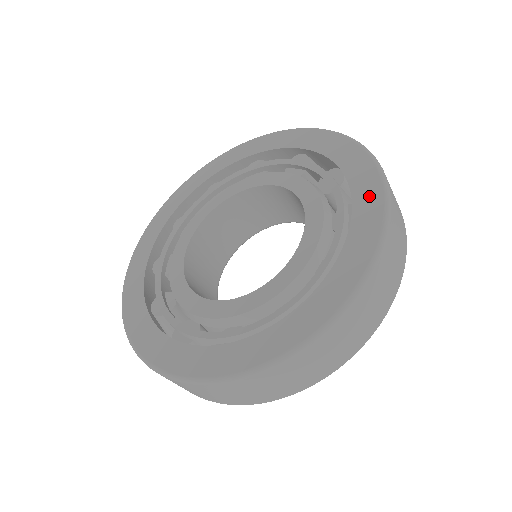
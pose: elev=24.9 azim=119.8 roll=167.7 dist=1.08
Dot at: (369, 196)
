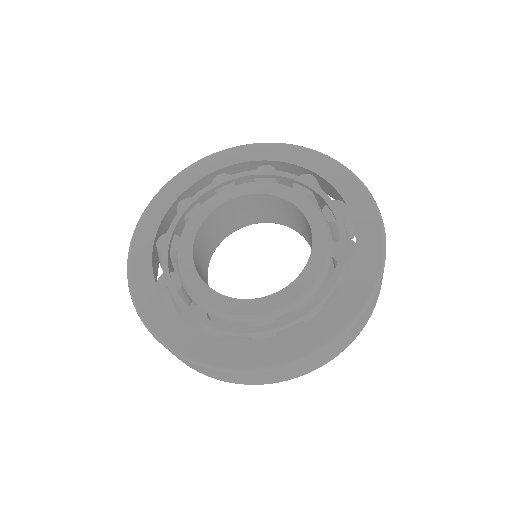
Dot at: (370, 242)
